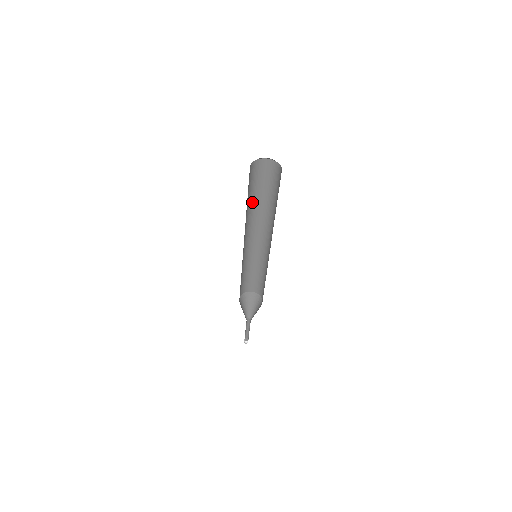
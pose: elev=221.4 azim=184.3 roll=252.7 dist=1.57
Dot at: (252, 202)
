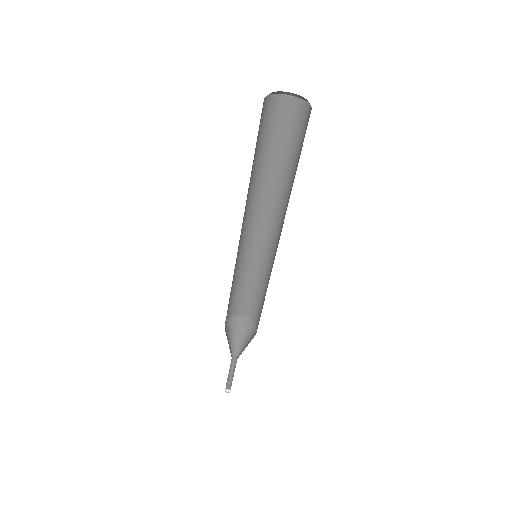
Dot at: (257, 169)
